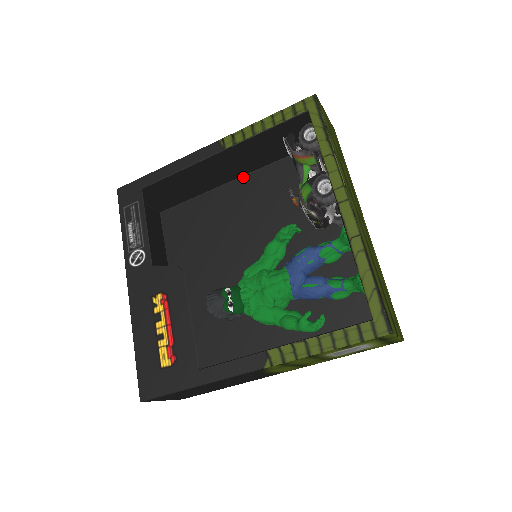
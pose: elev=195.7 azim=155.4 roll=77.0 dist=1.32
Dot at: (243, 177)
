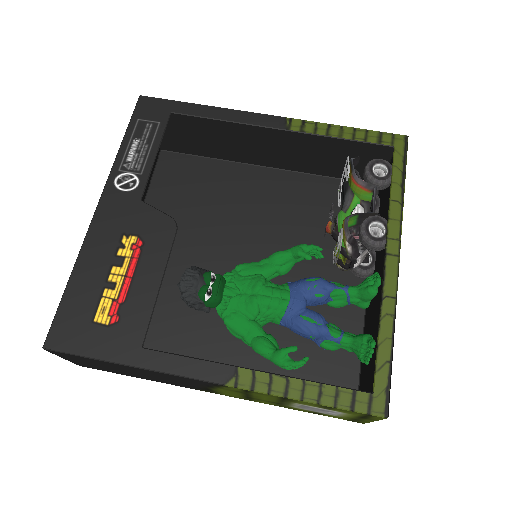
Dot at: (272, 169)
